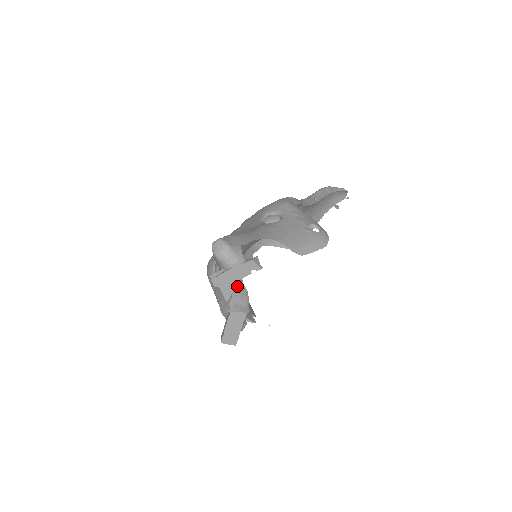
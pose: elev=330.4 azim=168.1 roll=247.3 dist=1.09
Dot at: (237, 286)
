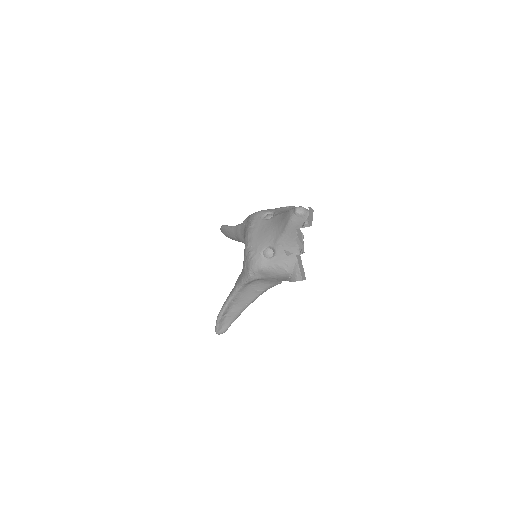
Dot at: (300, 236)
